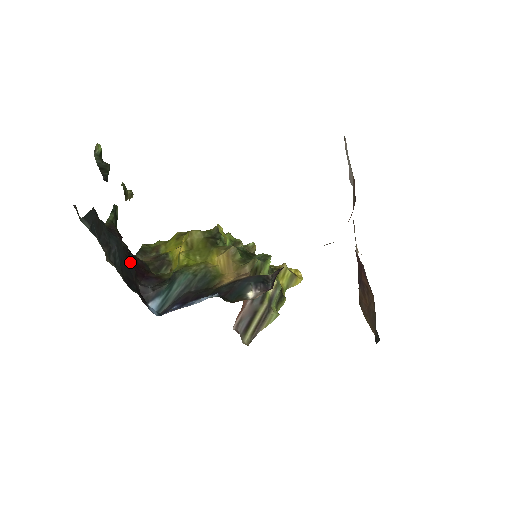
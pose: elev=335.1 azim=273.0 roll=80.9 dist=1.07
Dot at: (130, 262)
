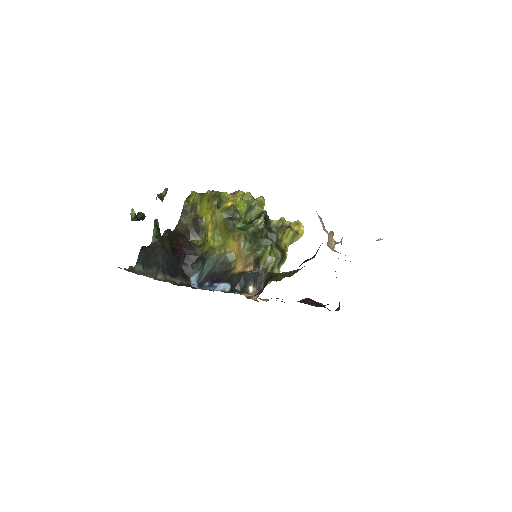
Dot at: (174, 255)
